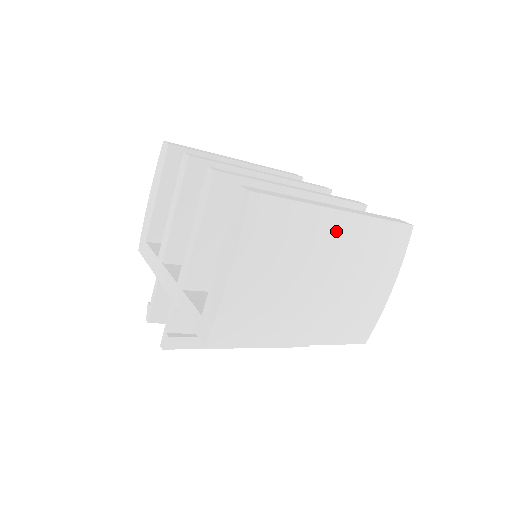
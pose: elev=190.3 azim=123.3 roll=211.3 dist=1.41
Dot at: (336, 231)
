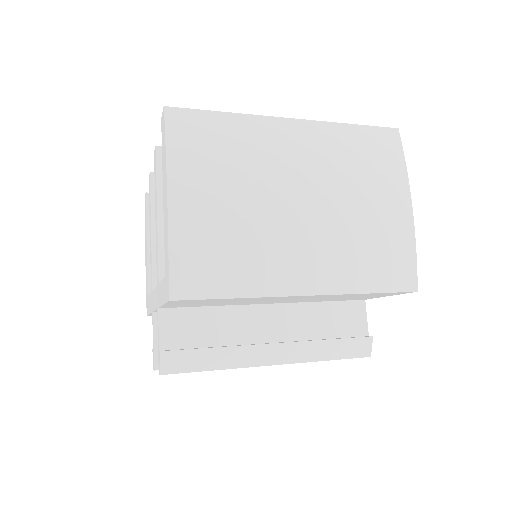
Dot at: (292, 140)
